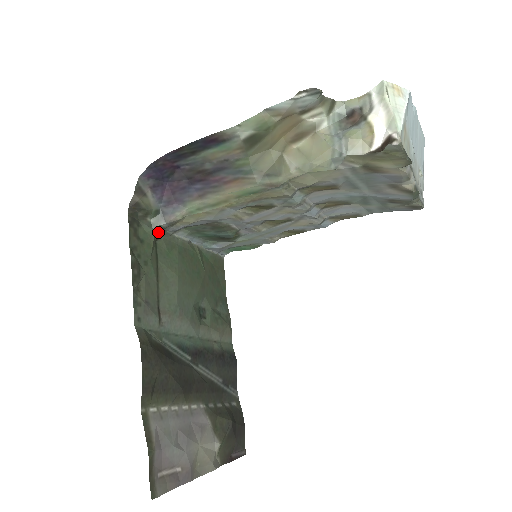
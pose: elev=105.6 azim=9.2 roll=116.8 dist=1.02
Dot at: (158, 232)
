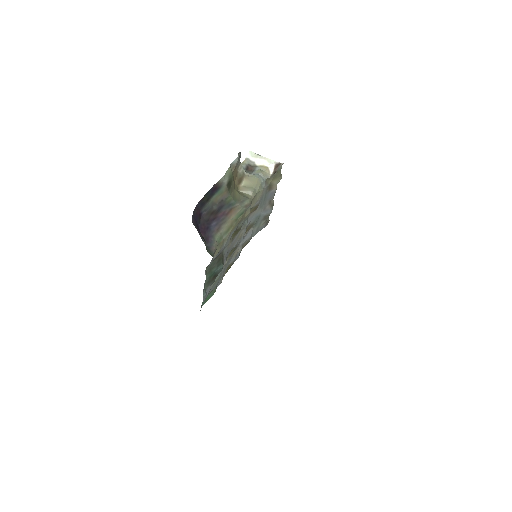
Dot at: occluded
